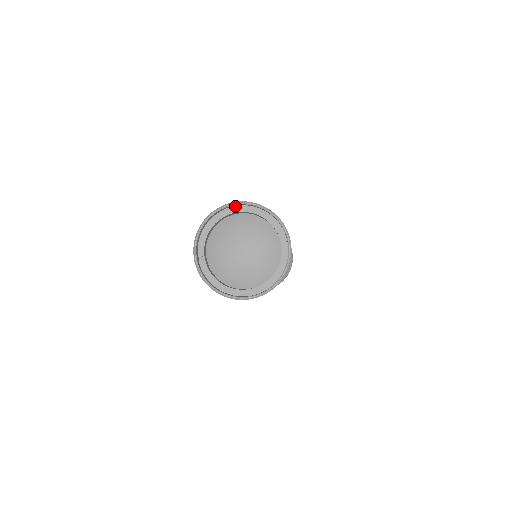
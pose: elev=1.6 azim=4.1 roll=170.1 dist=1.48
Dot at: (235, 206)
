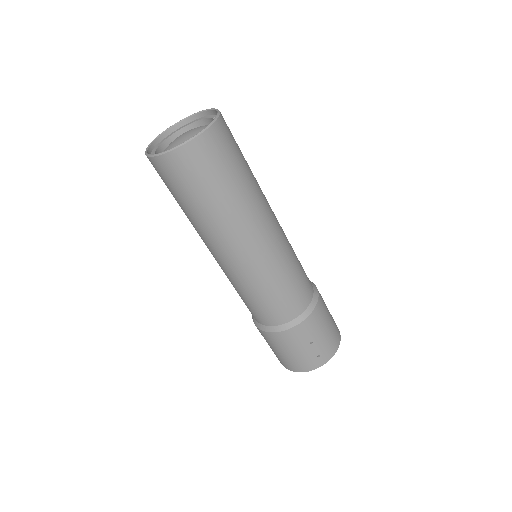
Dot at: (177, 129)
